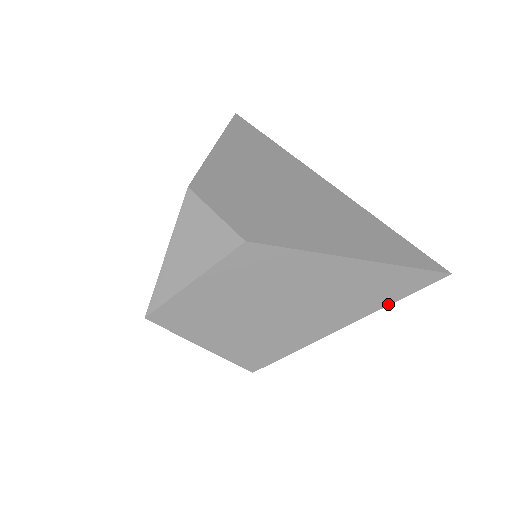
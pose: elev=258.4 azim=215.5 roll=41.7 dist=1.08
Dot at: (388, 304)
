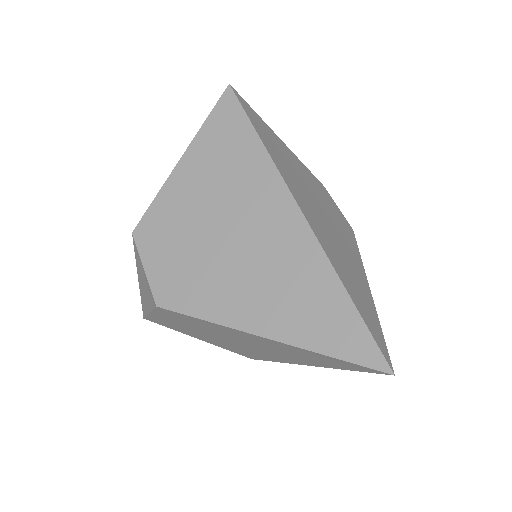
Dot at: (335, 368)
